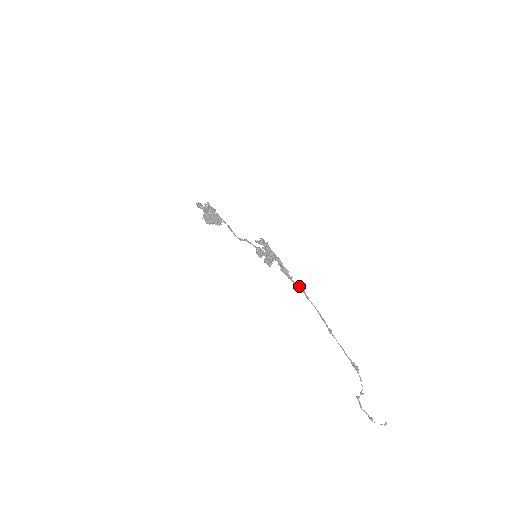
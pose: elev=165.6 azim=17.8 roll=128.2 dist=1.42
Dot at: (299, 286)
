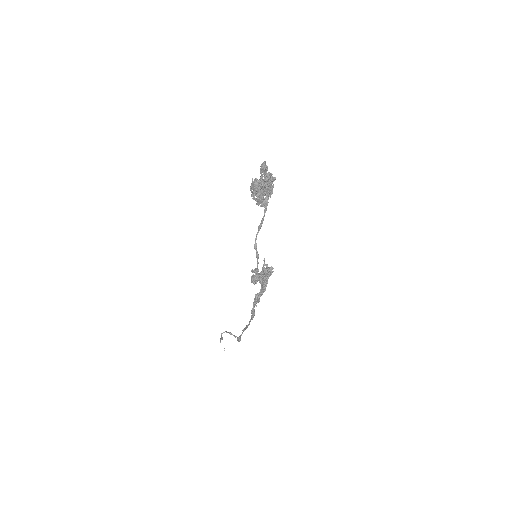
Dot at: (253, 314)
